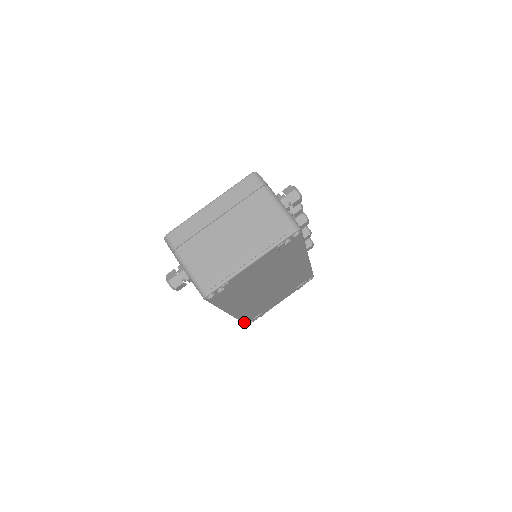
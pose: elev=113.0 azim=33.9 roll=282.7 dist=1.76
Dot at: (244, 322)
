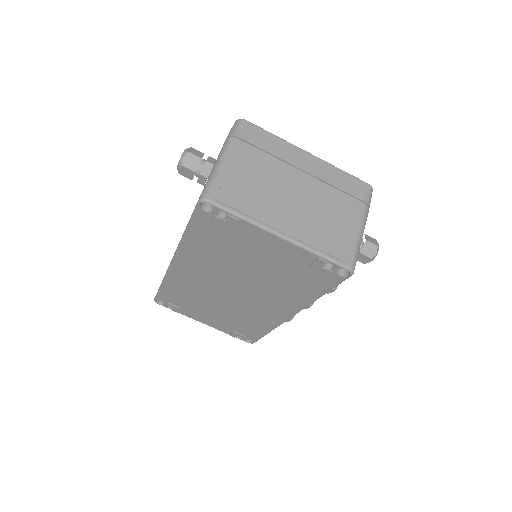
Dot at: (159, 292)
